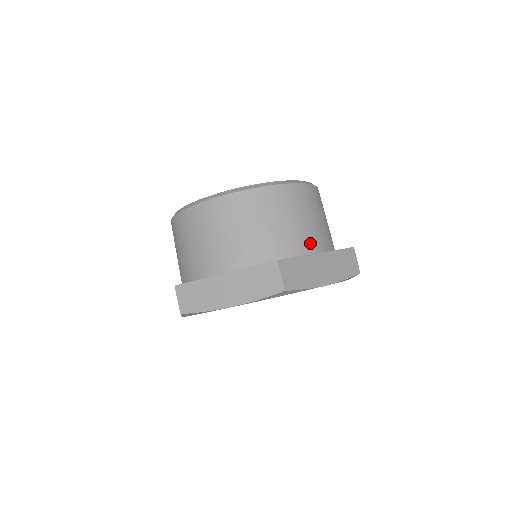
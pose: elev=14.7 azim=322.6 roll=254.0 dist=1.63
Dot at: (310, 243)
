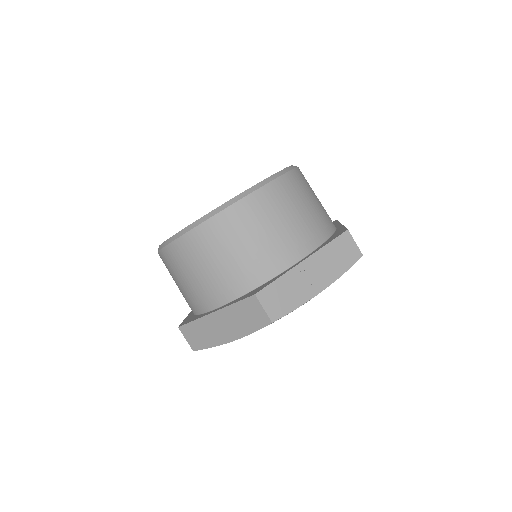
Dot at: (292, 250)
